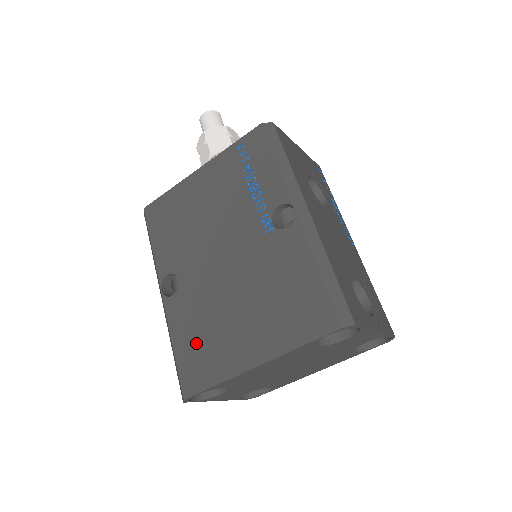
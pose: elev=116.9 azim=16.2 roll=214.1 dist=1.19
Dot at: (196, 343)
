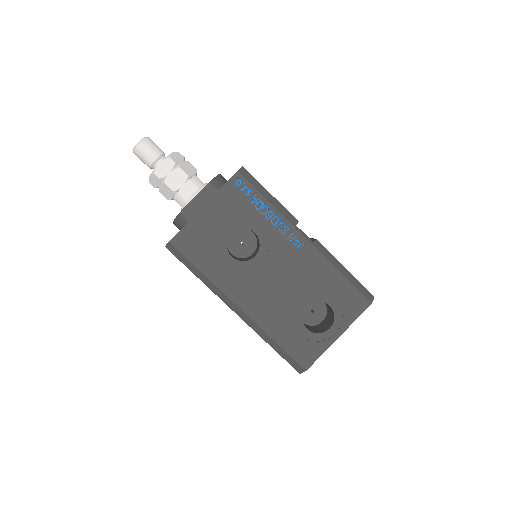
Dot at: occluded
